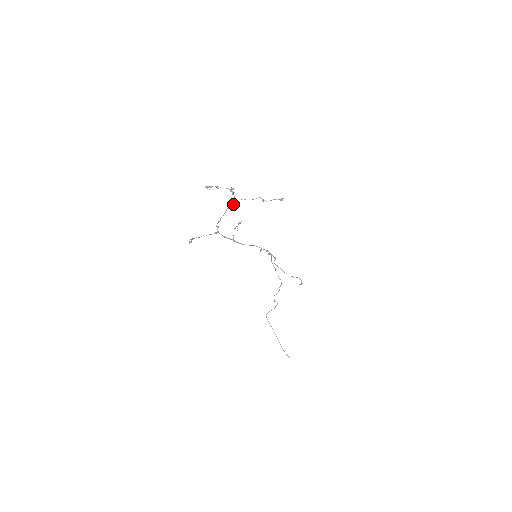
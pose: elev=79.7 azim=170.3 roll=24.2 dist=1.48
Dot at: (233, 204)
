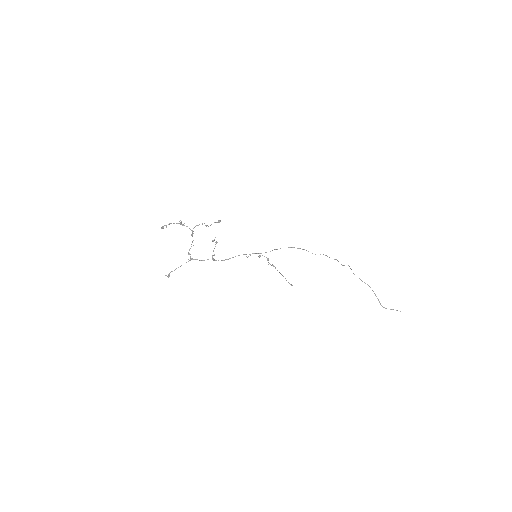
Dot at: (192, 232)
